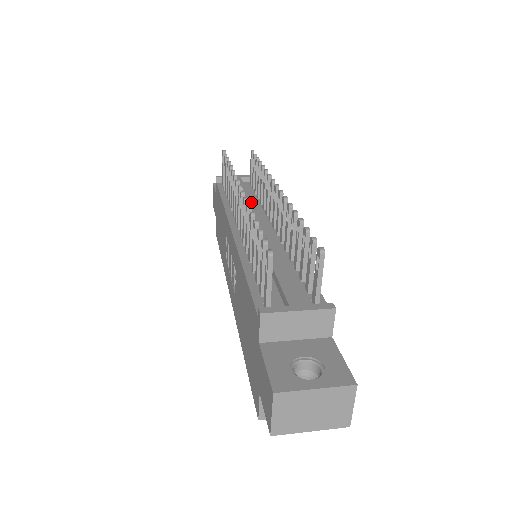
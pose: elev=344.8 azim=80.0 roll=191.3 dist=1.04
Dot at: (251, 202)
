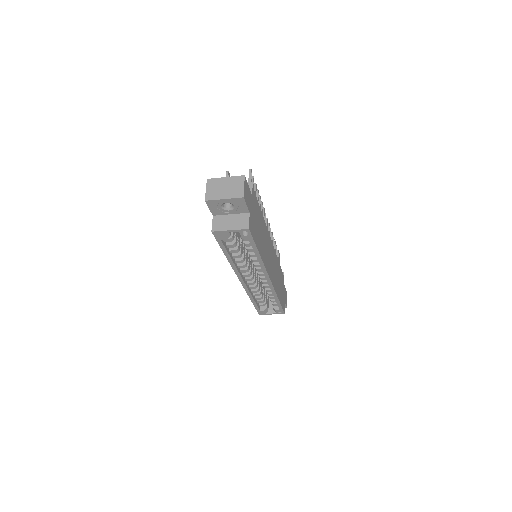
Dot at: occluded
